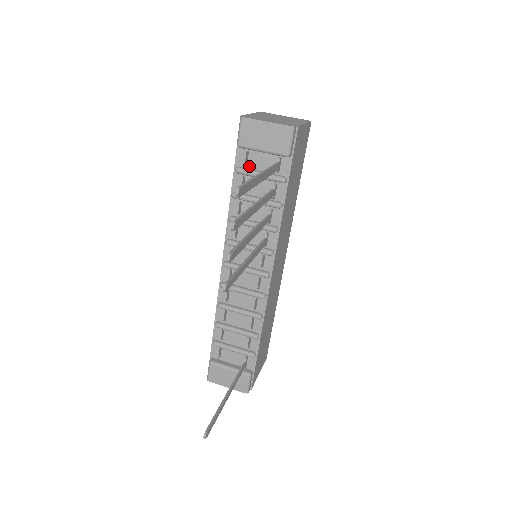
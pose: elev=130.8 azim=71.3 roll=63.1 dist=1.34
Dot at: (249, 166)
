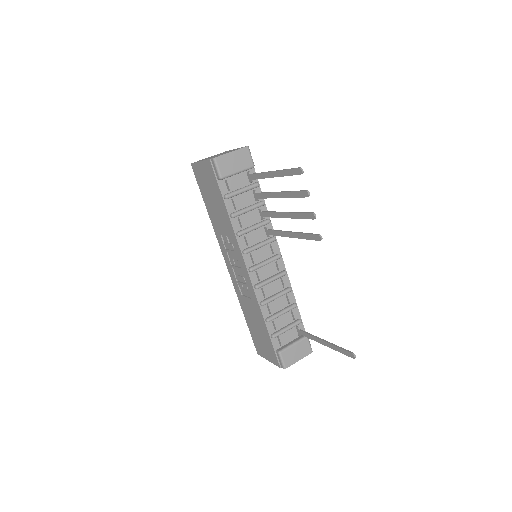
Dot at: (231, 190)
